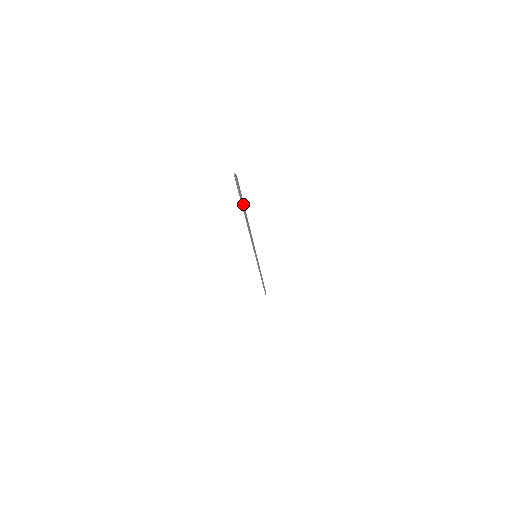
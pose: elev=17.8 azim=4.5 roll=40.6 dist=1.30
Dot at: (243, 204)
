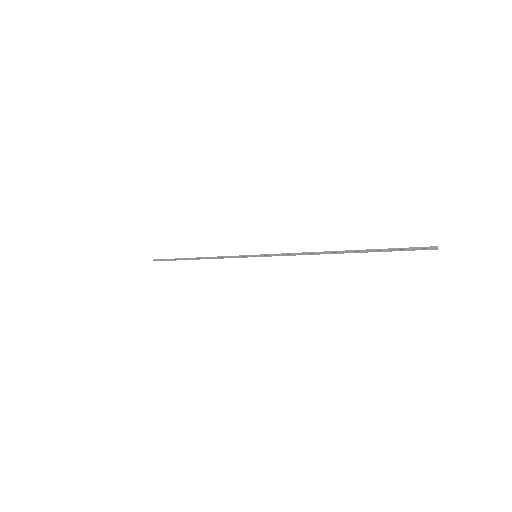
Dot at: (377, 251)
